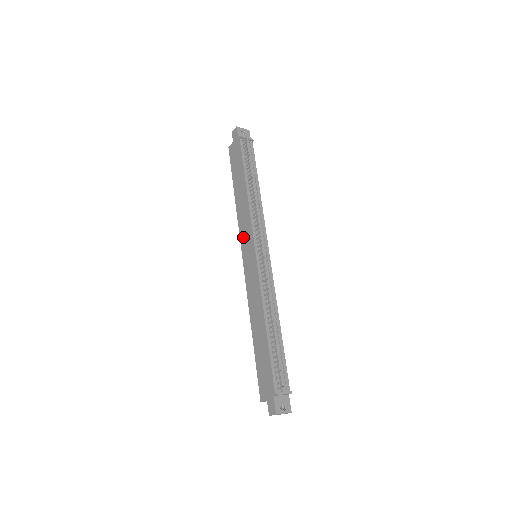
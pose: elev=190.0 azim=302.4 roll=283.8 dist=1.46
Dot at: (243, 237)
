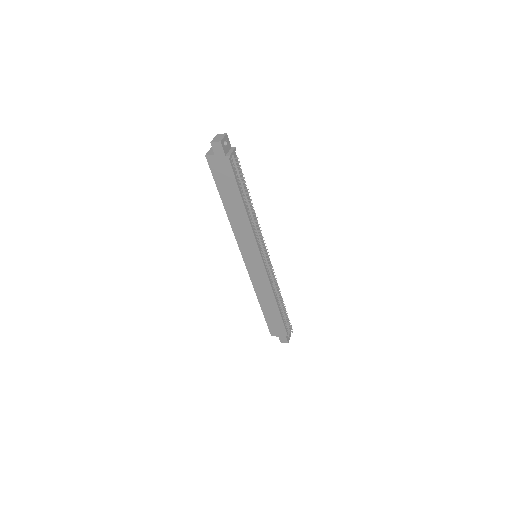
Dot at: (243, 245)
